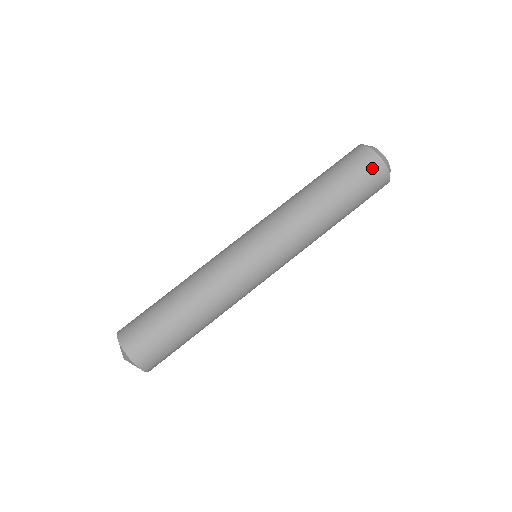
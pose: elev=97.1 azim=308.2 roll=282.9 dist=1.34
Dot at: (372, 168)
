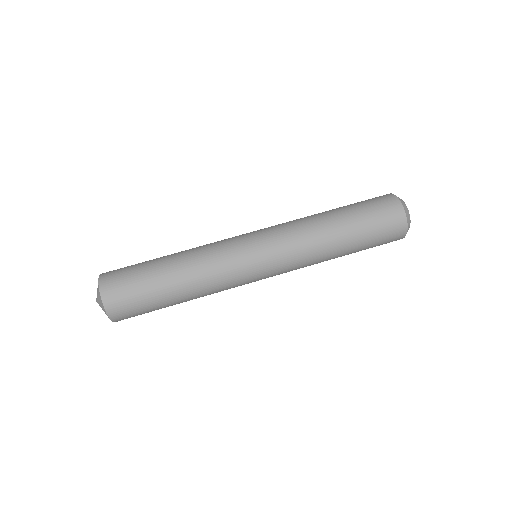
Dot at: (390, 208)
